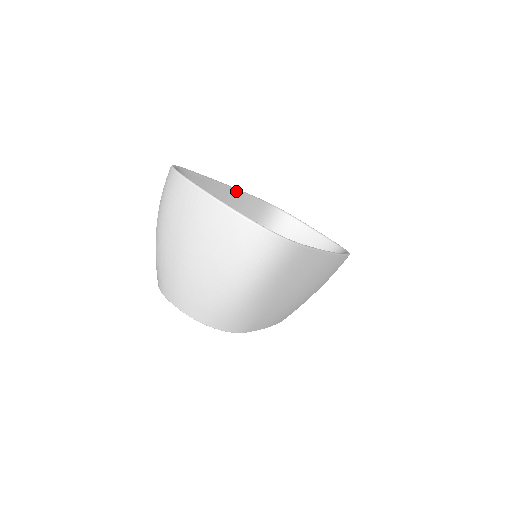
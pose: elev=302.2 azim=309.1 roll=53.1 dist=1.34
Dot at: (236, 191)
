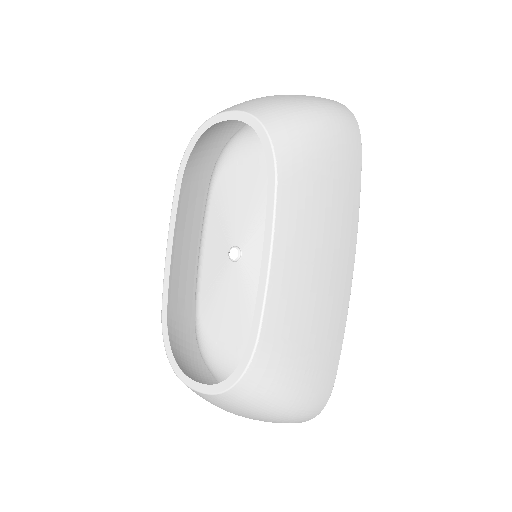
Dot at: occluded
